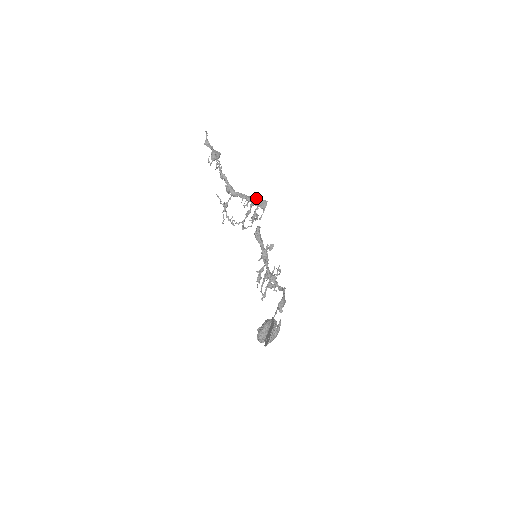
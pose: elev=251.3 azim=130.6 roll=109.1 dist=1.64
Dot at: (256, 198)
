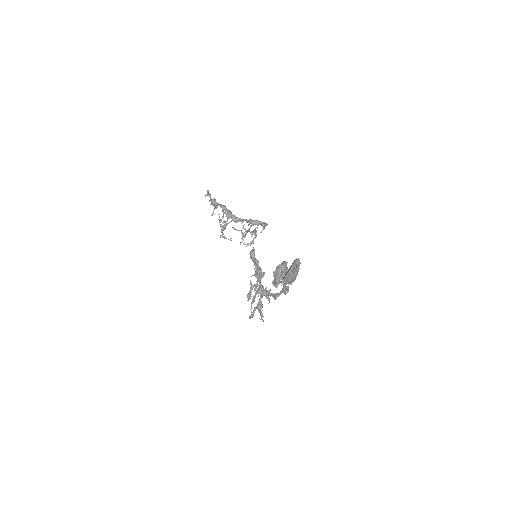
Dot at: occluded
